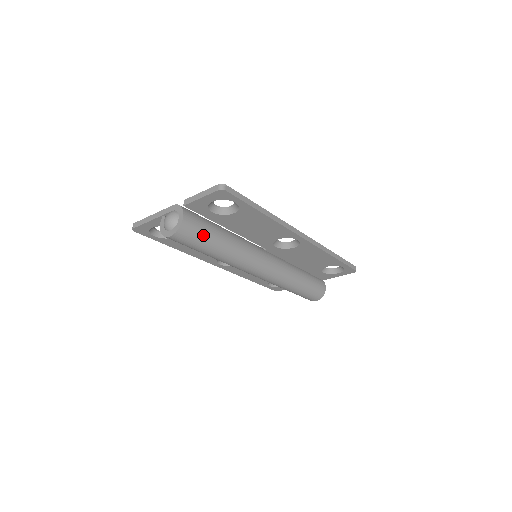
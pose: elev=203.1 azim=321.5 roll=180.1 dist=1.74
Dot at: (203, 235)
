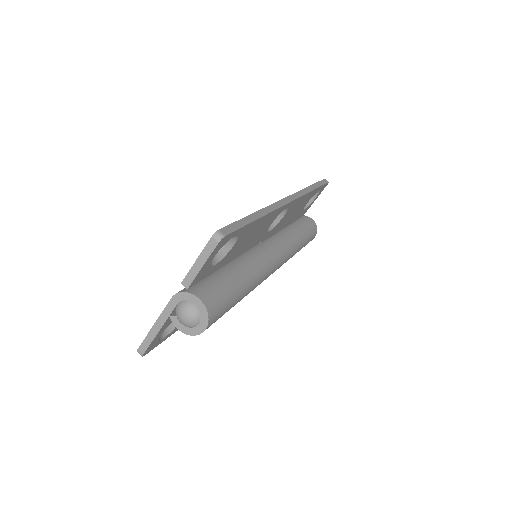
Dot at: (226, 294)
